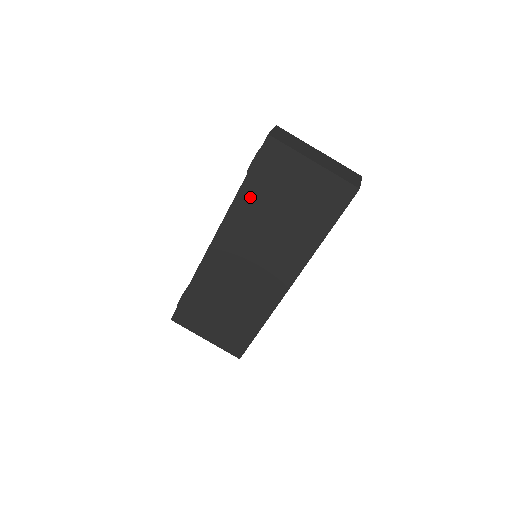
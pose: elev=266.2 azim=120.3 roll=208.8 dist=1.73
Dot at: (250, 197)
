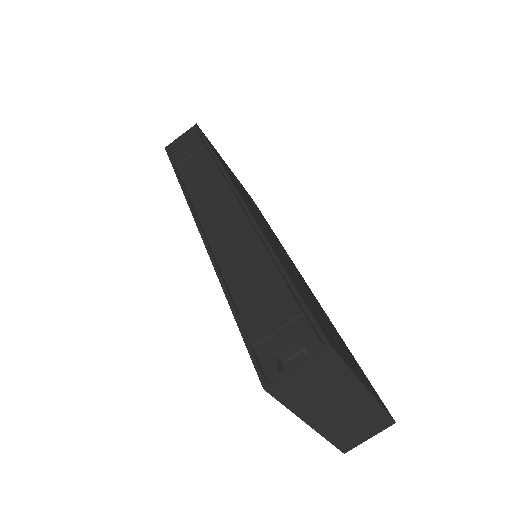
Dot at: occluded
